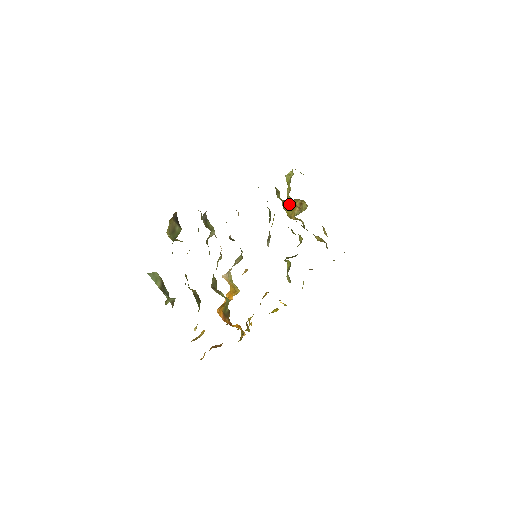
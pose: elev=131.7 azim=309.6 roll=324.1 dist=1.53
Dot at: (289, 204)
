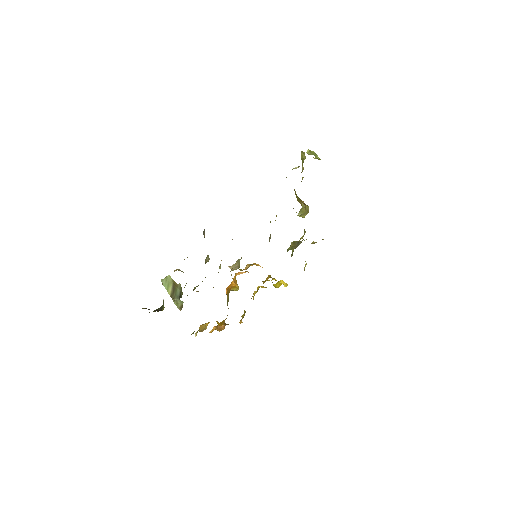
Dot at: occluded
